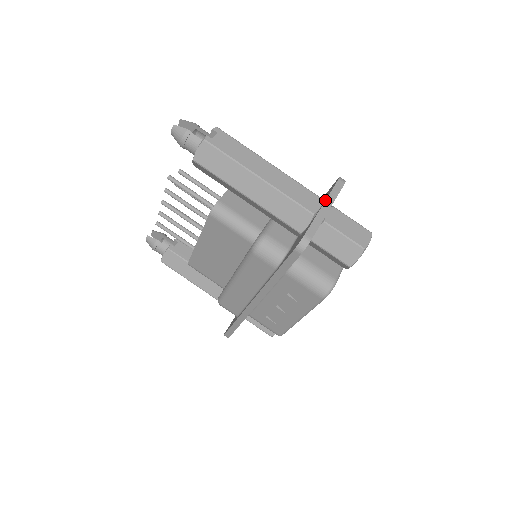
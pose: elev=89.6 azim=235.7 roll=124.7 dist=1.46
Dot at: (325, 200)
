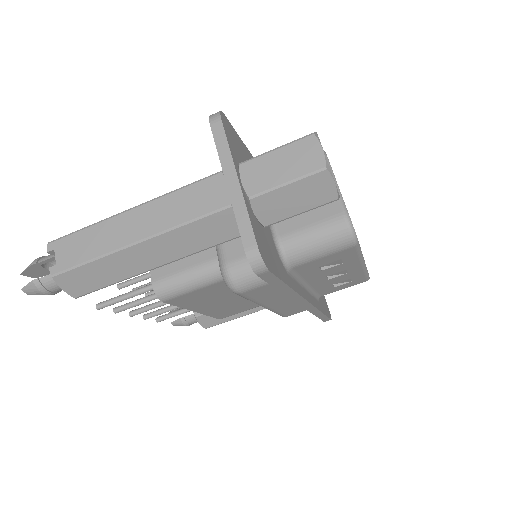
Dot at: (222, 173)
